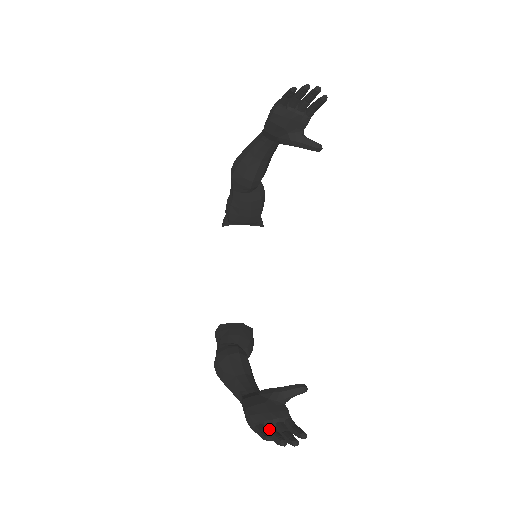
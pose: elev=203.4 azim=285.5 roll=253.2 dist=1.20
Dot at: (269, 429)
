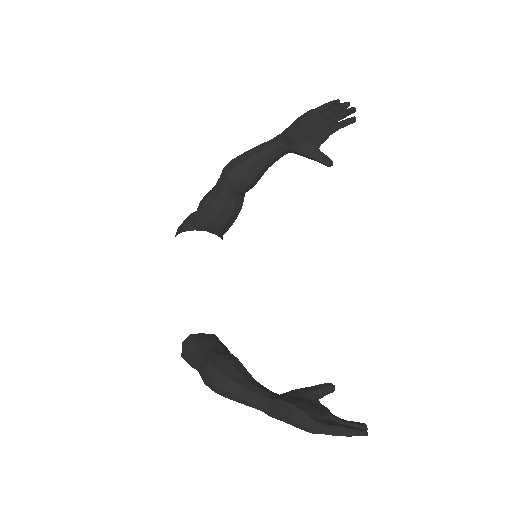
Dot at: (328, 423)
